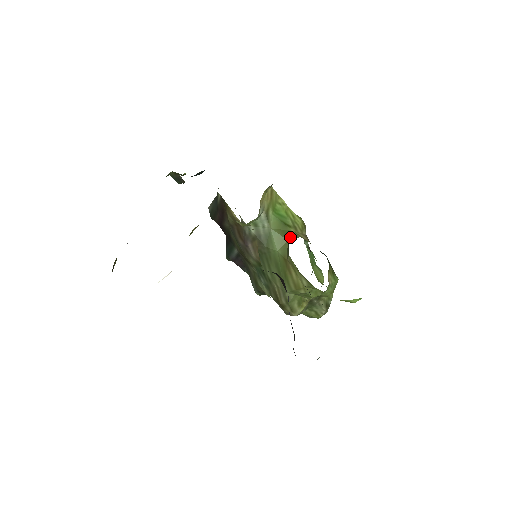
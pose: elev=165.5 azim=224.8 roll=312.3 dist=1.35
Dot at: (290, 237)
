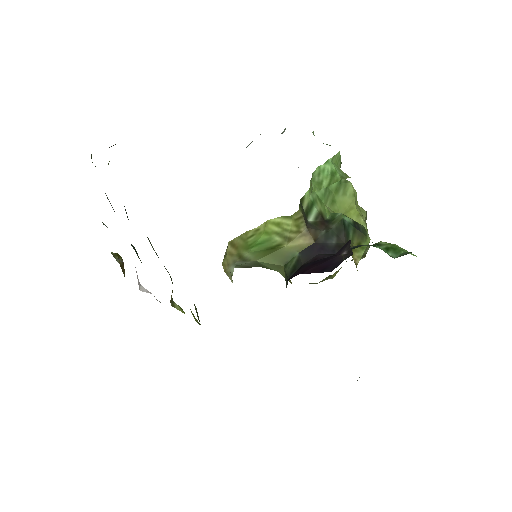
Dot at: (285, 260)
